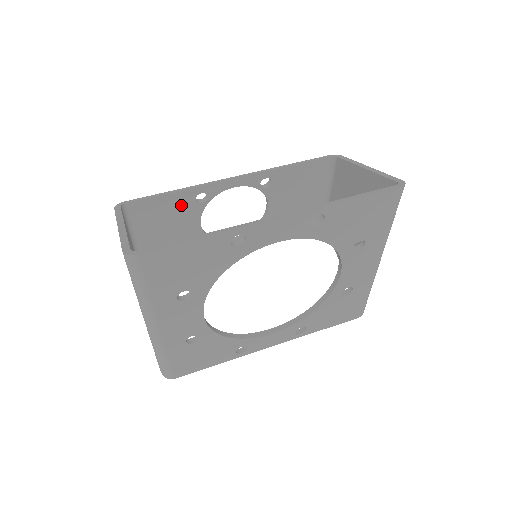
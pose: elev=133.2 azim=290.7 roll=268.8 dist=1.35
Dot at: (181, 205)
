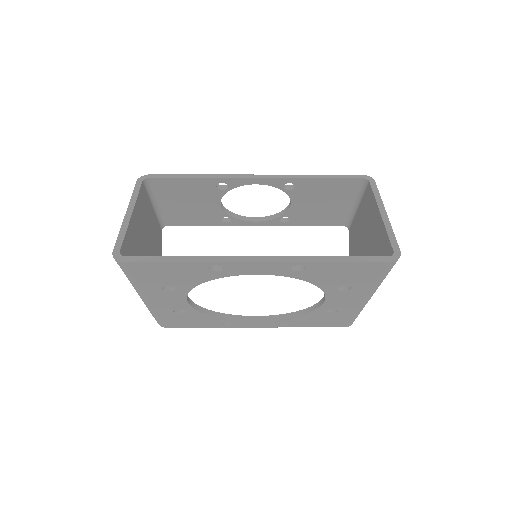
Dot at: (202, 188)
